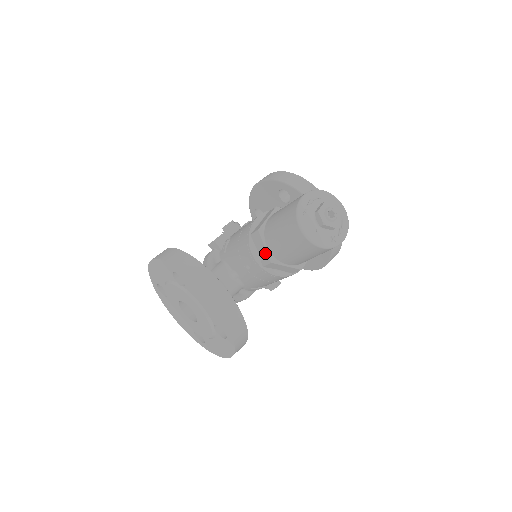
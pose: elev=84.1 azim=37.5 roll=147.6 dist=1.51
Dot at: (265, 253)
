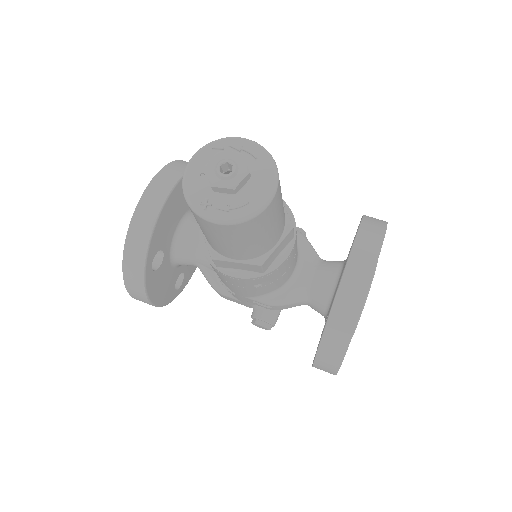
Dot at: occluded
